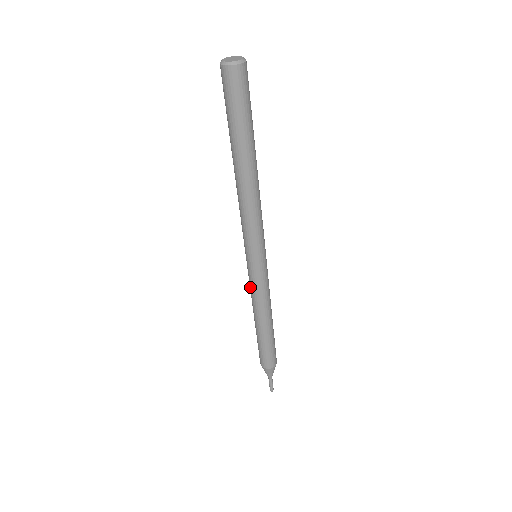
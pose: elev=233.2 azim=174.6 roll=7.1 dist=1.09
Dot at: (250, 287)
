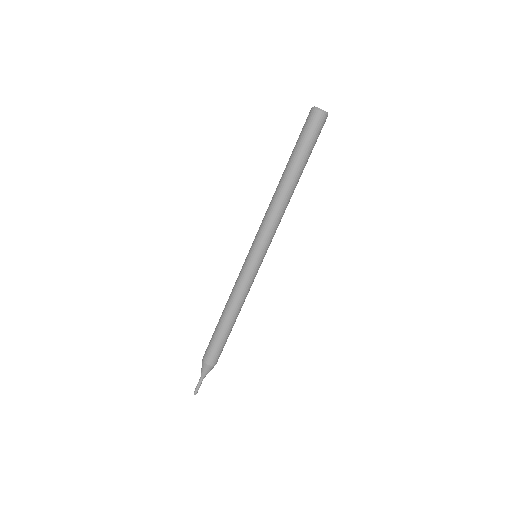
Dot at: (237, 279)
